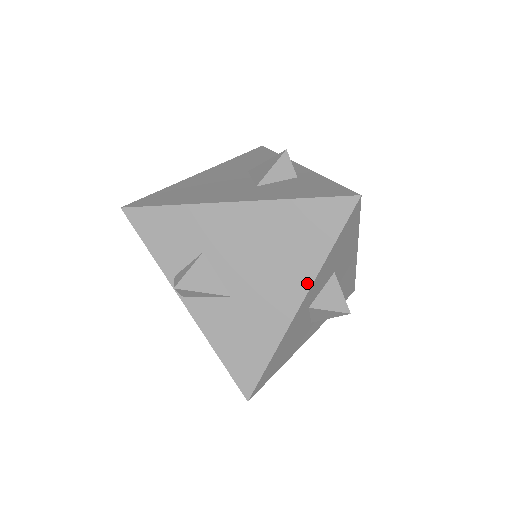
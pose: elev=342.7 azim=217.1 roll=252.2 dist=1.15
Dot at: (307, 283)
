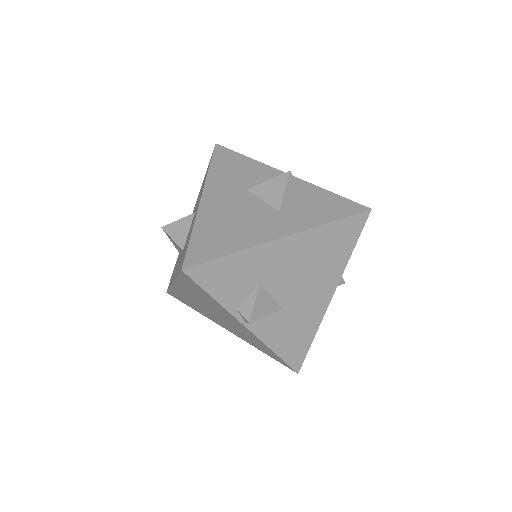
Dot at: (337, 280)
